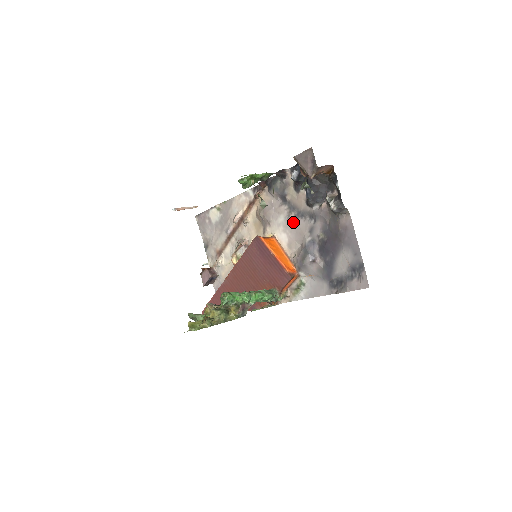
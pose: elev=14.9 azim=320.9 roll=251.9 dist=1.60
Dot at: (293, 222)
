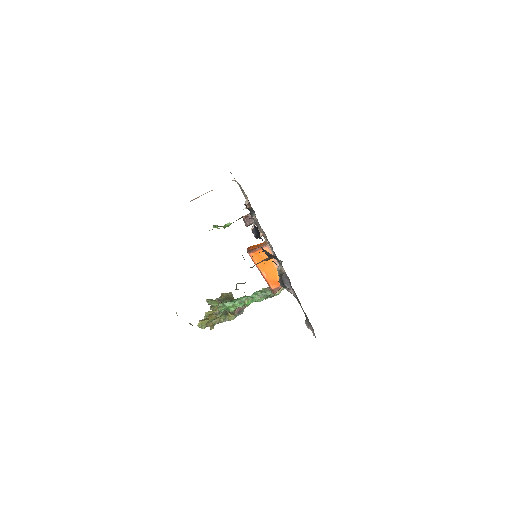
Dot at: occluded
